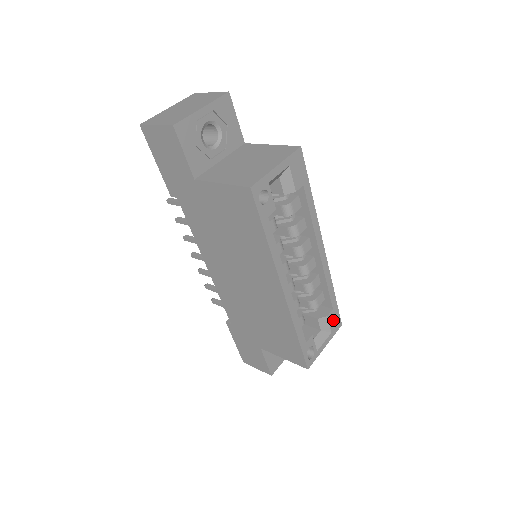
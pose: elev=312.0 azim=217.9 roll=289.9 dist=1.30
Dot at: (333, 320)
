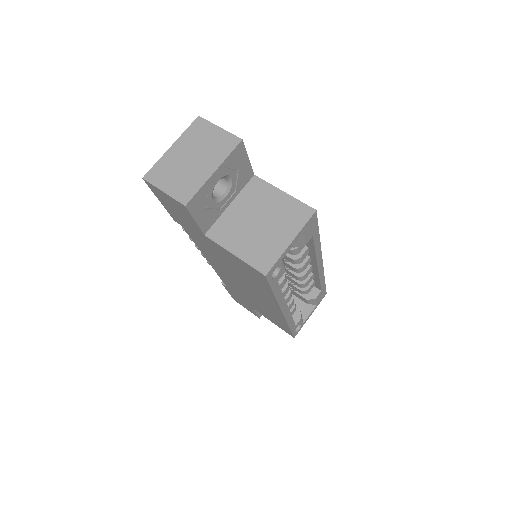
Dot at: (320, 296)
